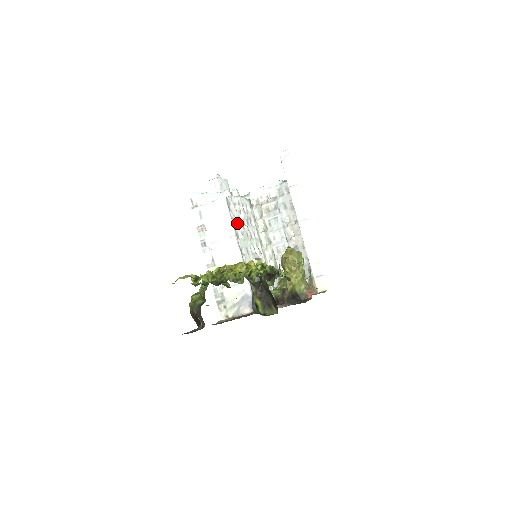
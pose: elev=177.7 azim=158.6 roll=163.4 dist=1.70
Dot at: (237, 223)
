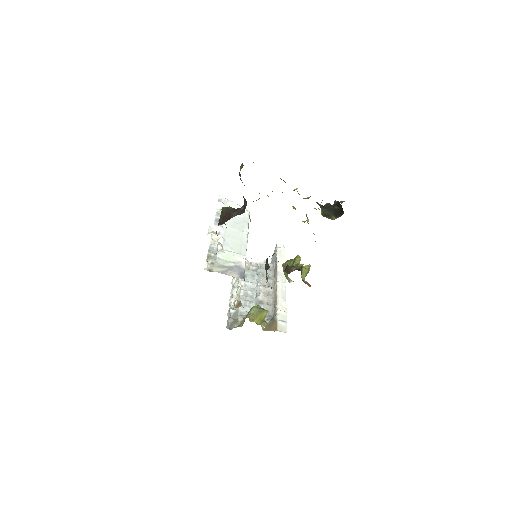
Dot at: occluded
